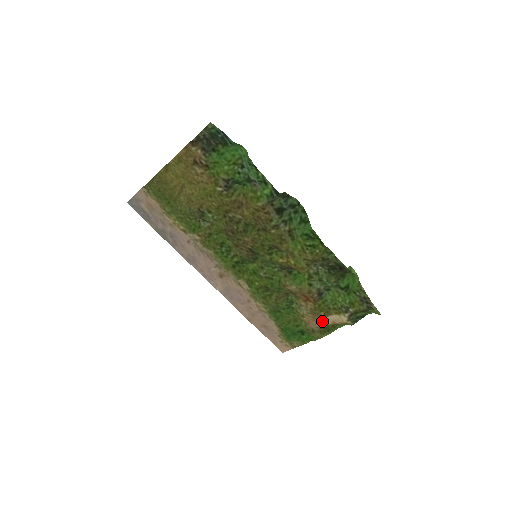
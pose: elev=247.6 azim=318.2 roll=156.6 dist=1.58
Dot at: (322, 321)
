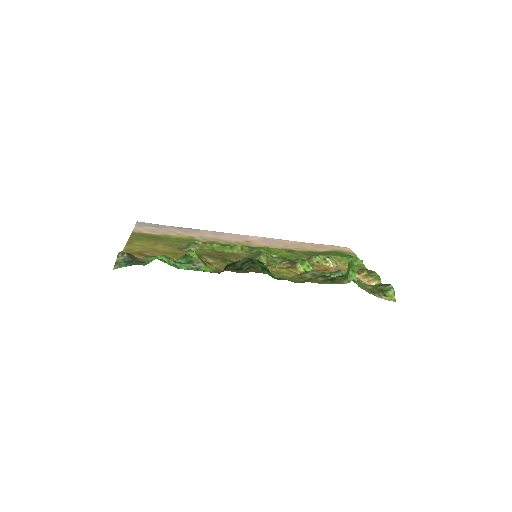
Dot at: occluded
